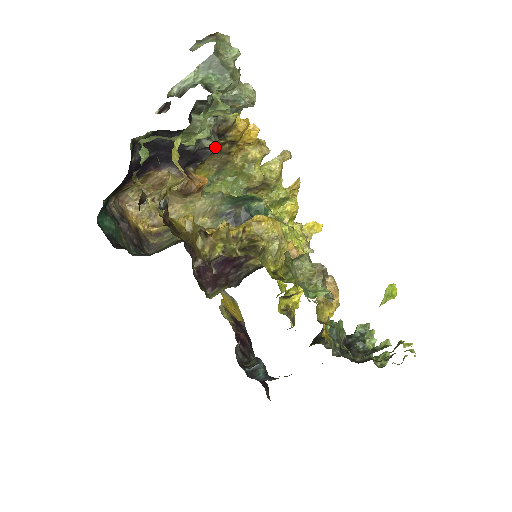
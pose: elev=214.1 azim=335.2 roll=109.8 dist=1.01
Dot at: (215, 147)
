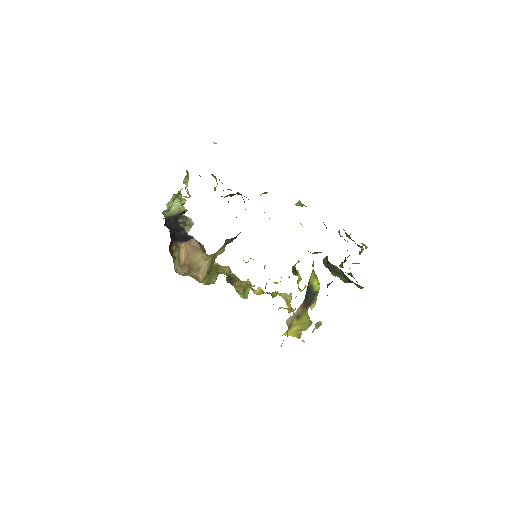
Dot at: occluded
